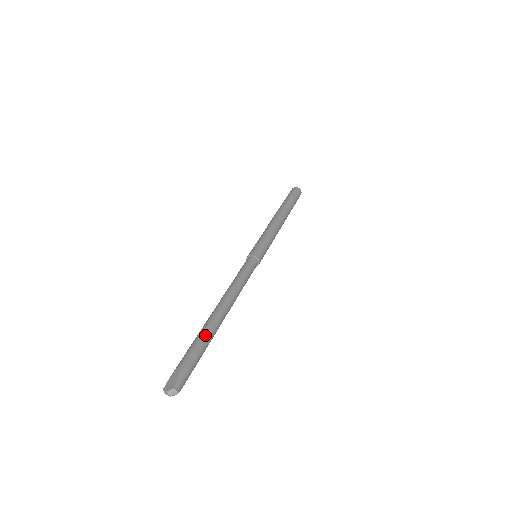
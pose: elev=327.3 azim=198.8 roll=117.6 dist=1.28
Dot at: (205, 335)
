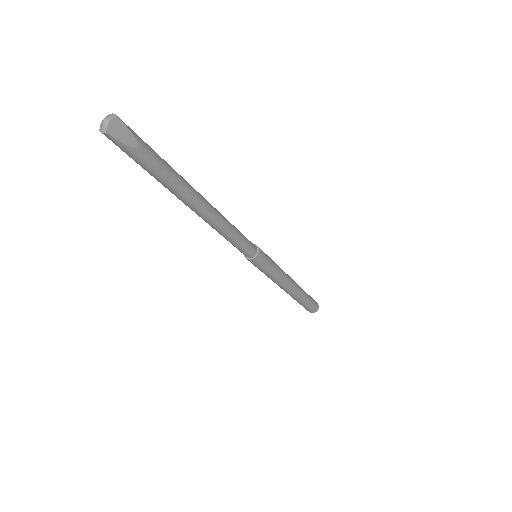
Dot at: occluded
